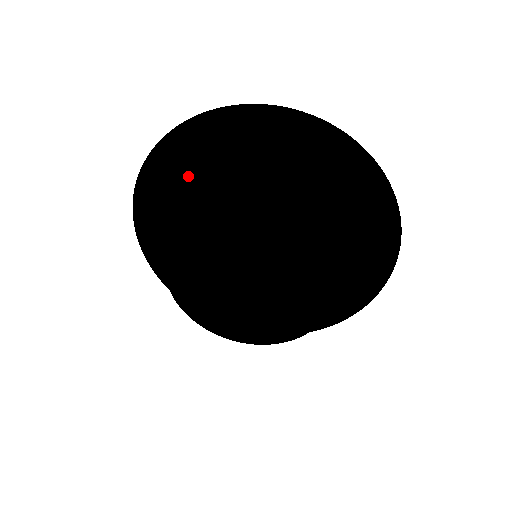
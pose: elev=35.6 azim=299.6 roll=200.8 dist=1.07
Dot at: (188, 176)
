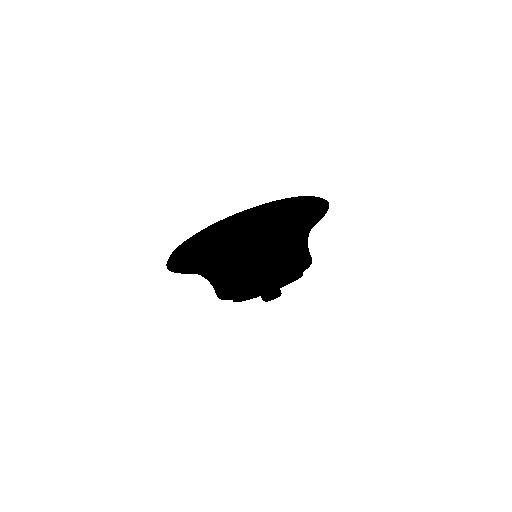
Dot at: (195, 269)
